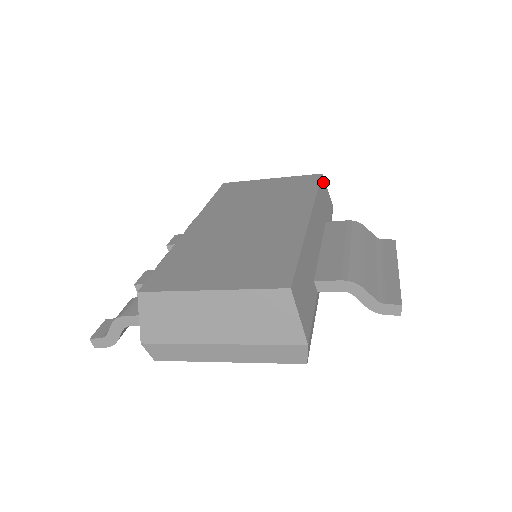
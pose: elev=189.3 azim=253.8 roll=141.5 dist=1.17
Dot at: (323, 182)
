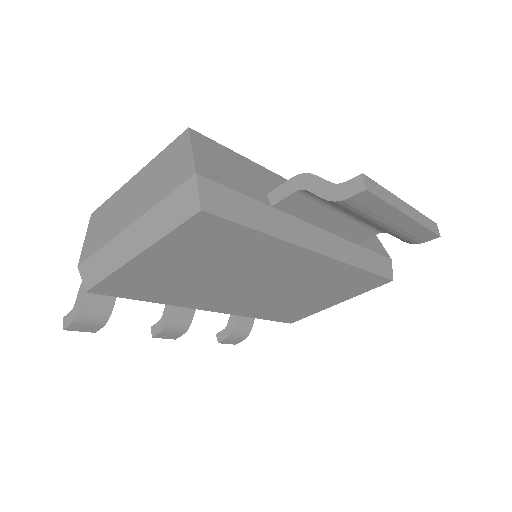
Dot at: occluded
